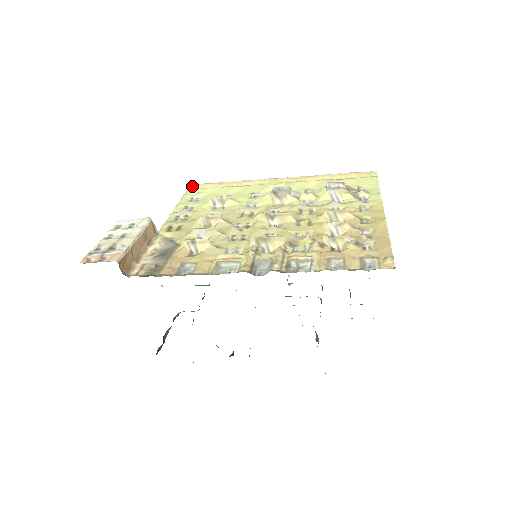
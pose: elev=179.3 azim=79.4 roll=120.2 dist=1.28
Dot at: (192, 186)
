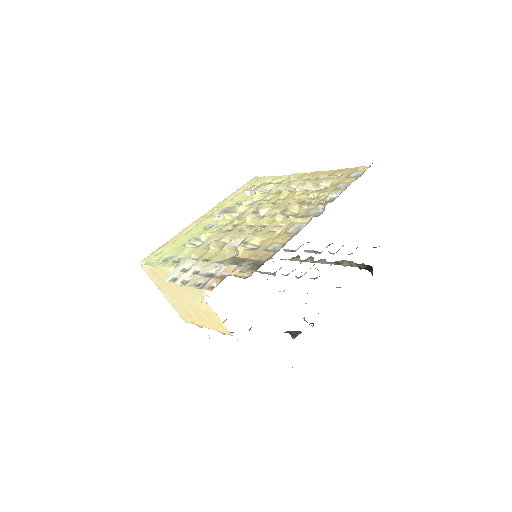
Dot at: (145, 260)
